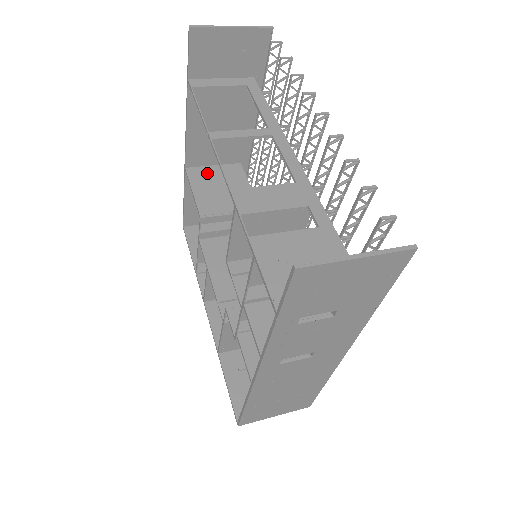
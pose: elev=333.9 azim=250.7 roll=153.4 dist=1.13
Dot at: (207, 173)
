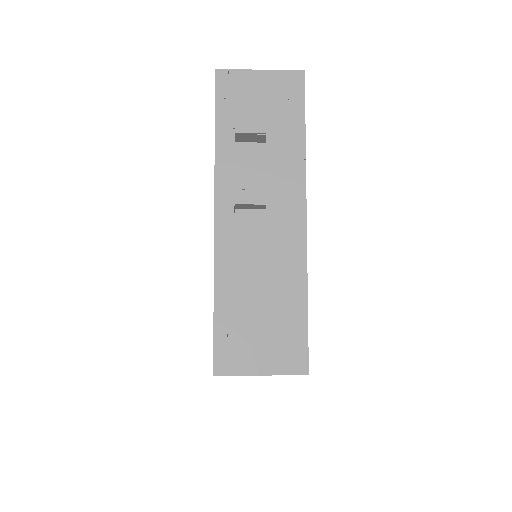
Dot at: occluded
